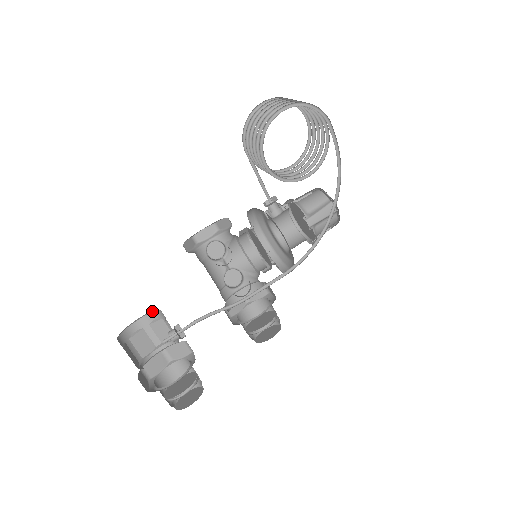
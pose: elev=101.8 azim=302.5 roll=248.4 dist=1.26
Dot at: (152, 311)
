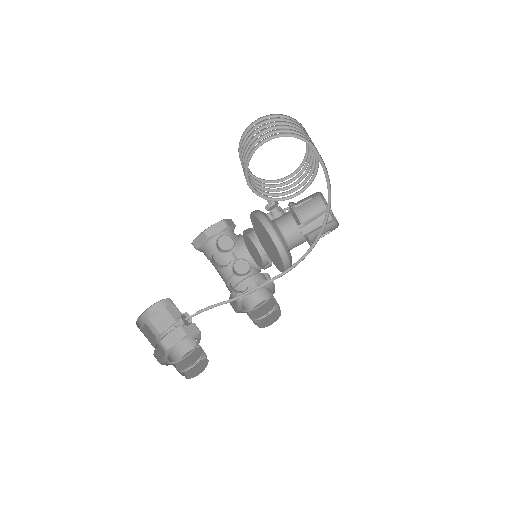
Dot at: (166, 298)
